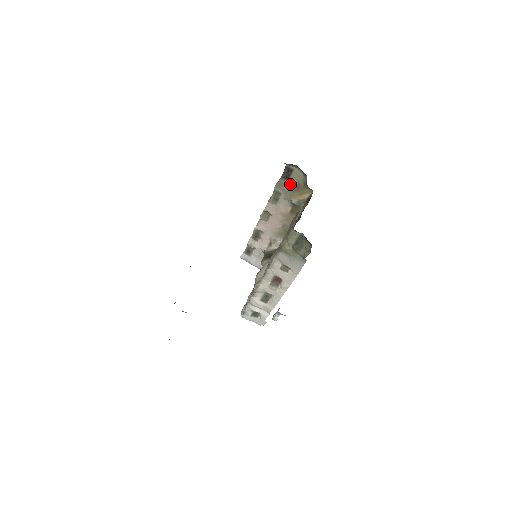
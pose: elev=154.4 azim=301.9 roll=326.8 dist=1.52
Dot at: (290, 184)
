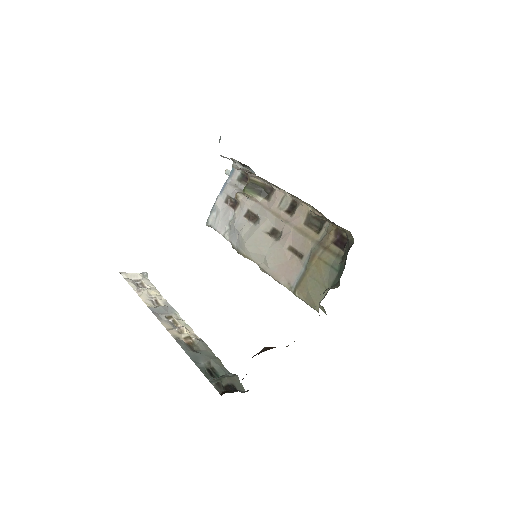
Dot at: (327, 219)
